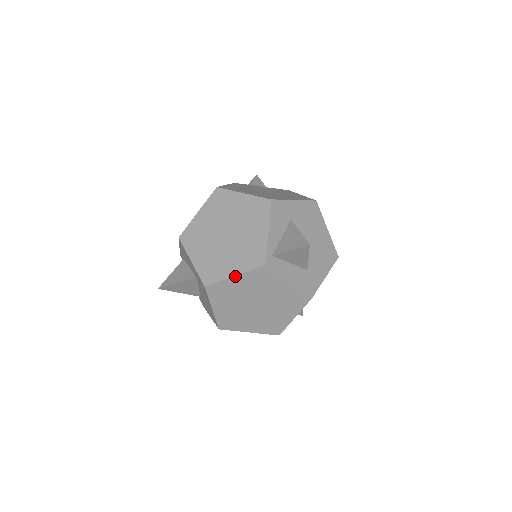
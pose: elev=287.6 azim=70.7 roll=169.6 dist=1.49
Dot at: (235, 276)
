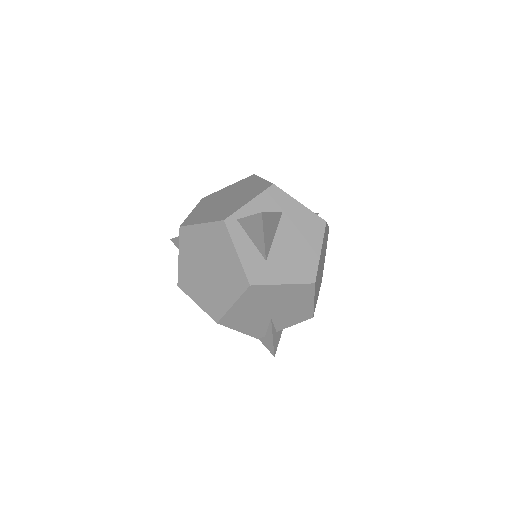
Dot at: (201, 224)
